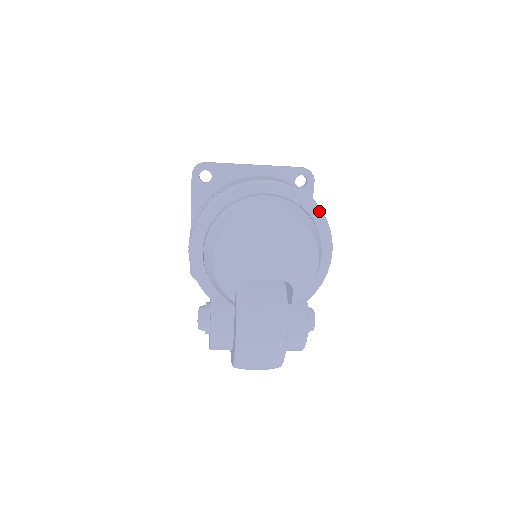
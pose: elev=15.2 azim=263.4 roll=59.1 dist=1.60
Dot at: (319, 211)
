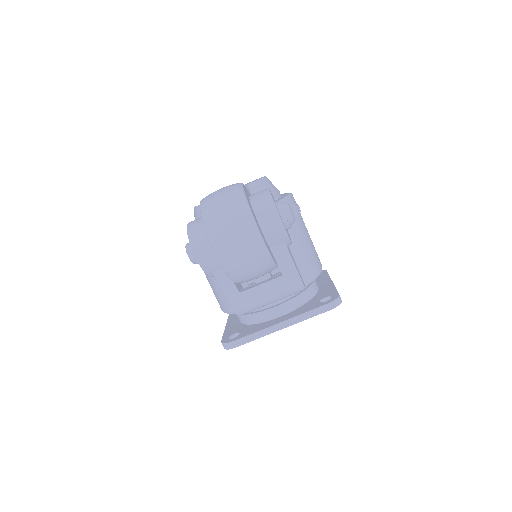
Dot at: occluded
